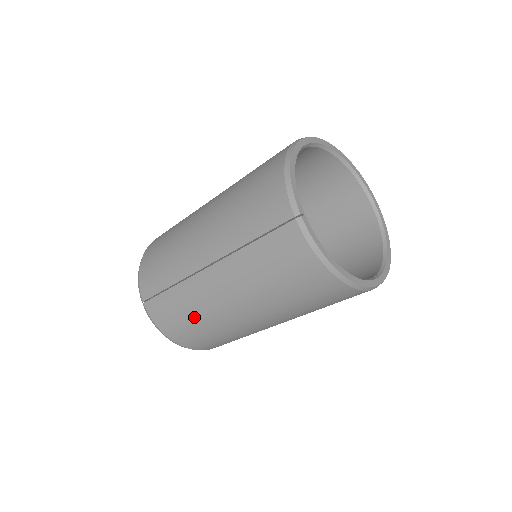
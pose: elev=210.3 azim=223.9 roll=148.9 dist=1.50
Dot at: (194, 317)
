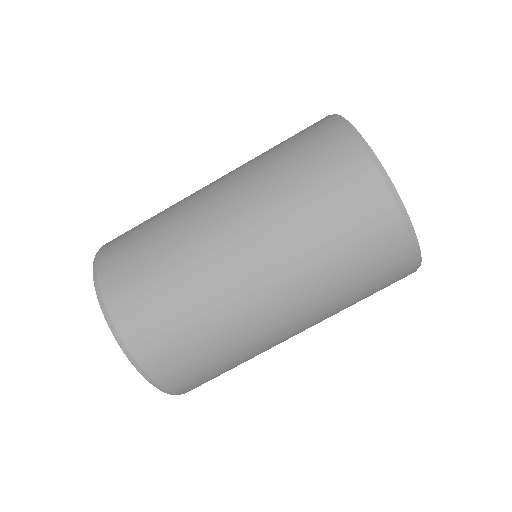
Dot at: occluded
